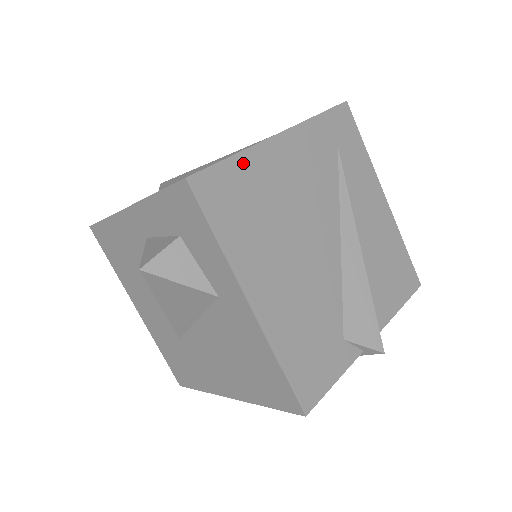
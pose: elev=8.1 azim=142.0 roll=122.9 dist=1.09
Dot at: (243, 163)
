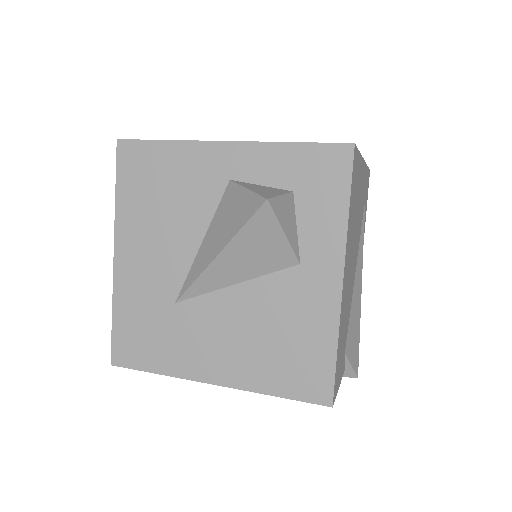
Dot at: (359, 163)
